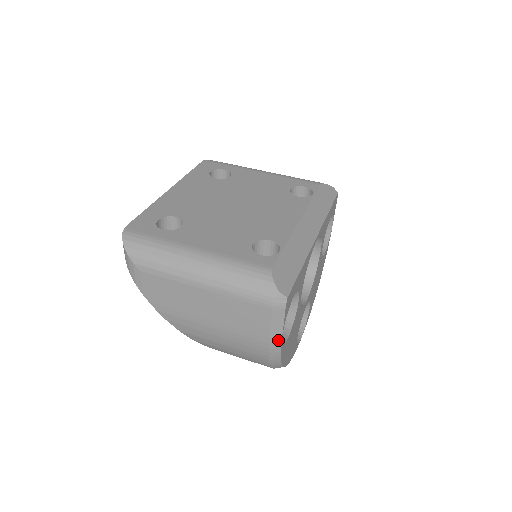
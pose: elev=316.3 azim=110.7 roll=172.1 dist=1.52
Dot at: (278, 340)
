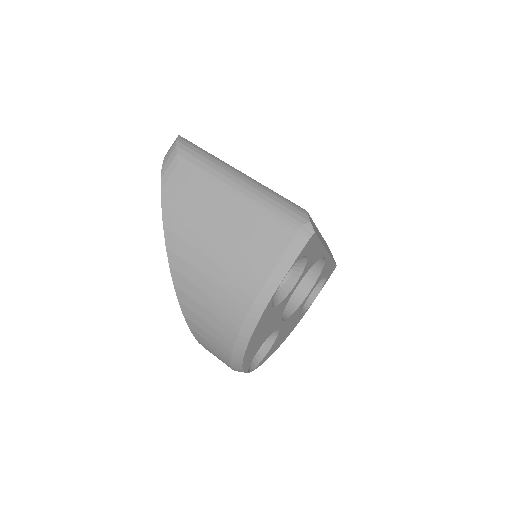
Dot at: (278, 279)
